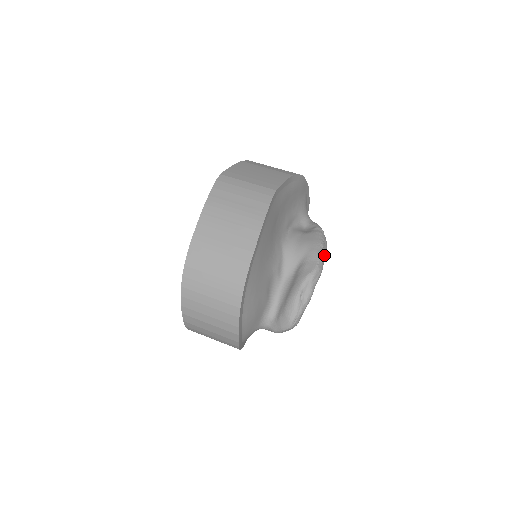
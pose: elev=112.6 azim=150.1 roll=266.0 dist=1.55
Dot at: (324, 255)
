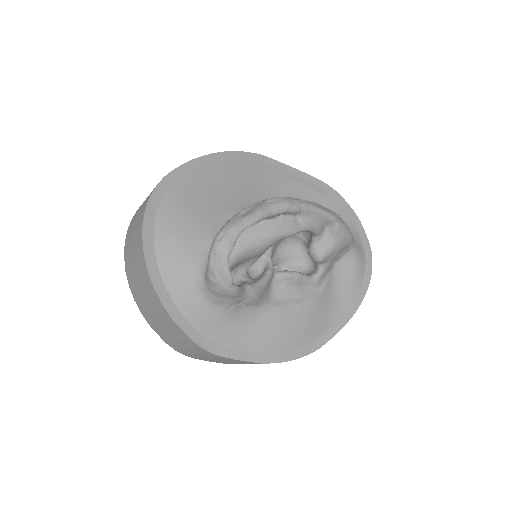
Dot at: (308, 203)
